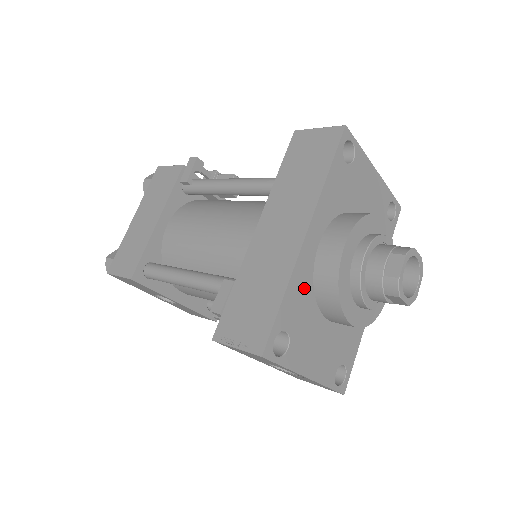
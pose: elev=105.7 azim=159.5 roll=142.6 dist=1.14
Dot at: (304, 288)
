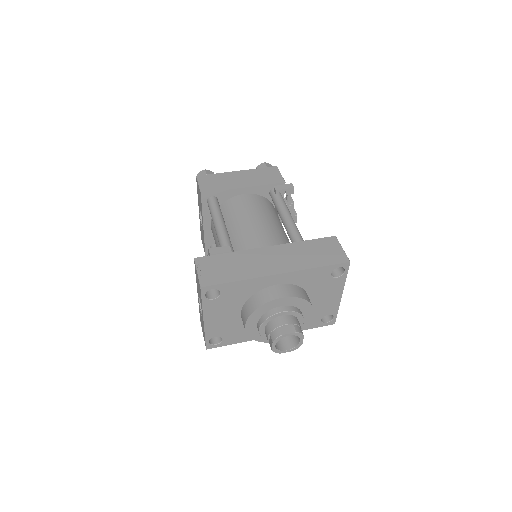
Dot at: (249, 290)
